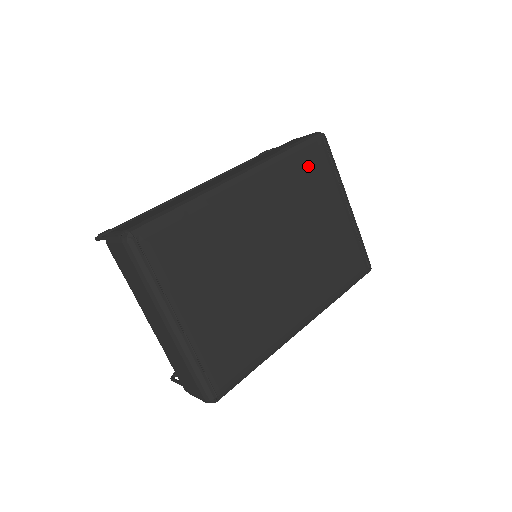
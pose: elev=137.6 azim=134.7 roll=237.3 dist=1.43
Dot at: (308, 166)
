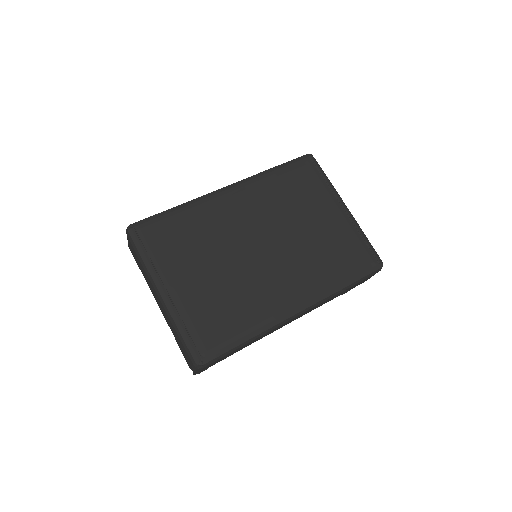
Dot at: (294, 178)
